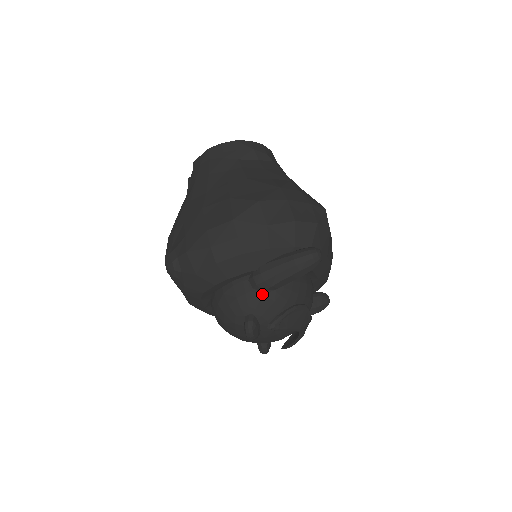
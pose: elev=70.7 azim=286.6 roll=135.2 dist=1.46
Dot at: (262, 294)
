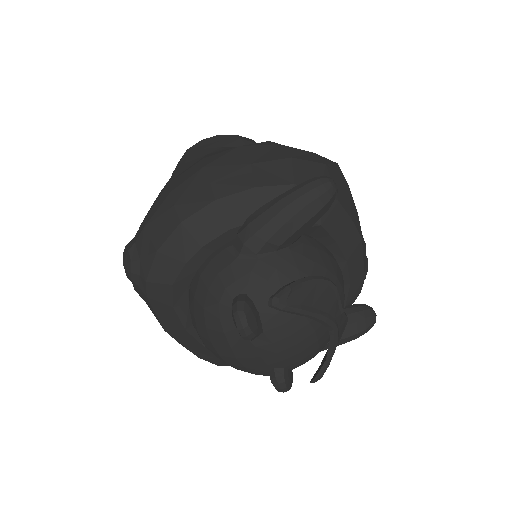
Dot at: (255, 259)
